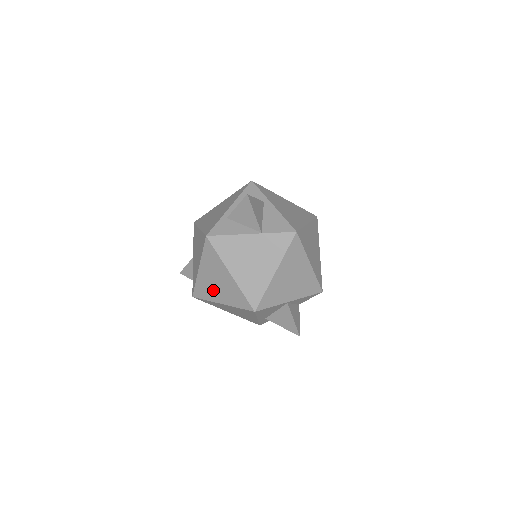
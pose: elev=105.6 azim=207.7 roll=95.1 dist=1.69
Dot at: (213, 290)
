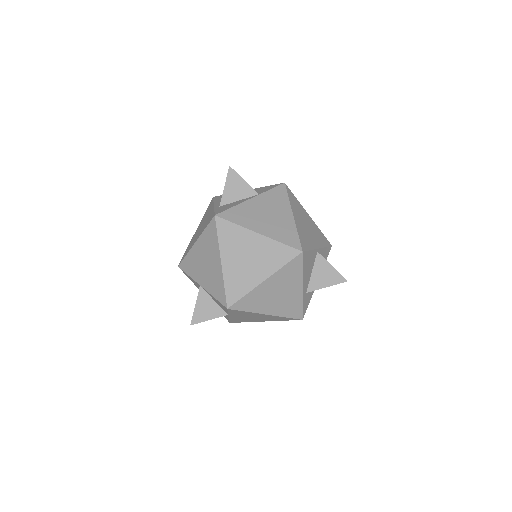
Dot at: (248, 273)
